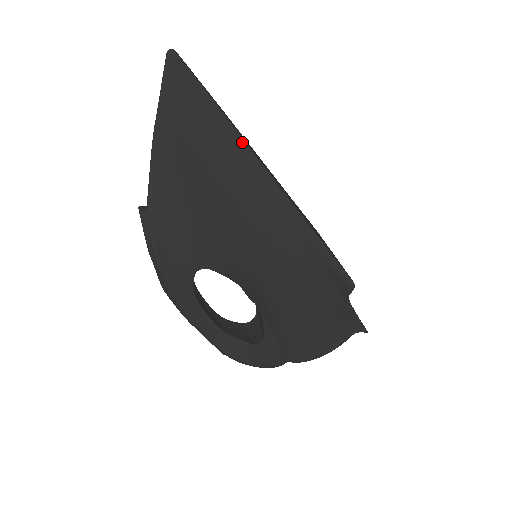
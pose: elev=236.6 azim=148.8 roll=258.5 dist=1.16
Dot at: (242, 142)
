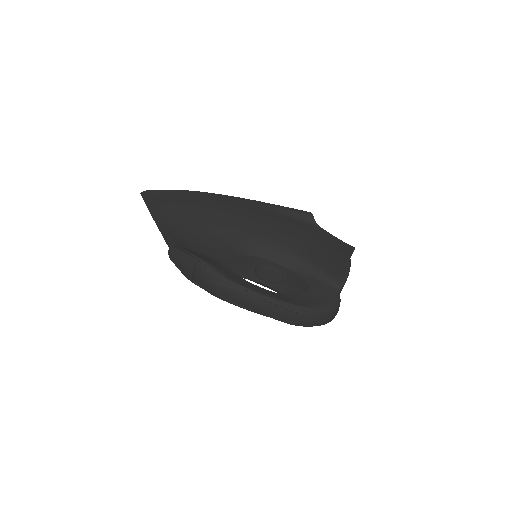
Dot at: (199, 192)
